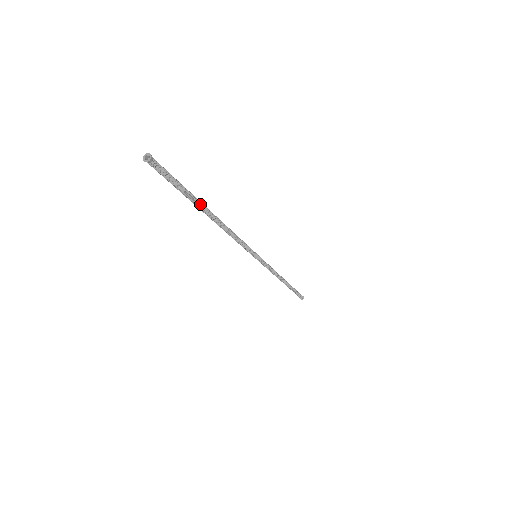
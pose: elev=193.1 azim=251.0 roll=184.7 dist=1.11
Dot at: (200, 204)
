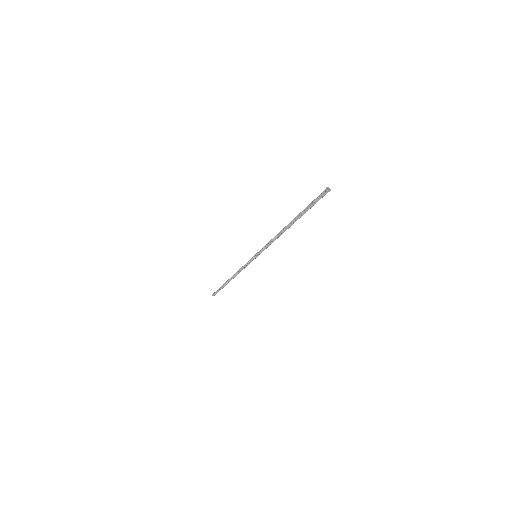
Dot at: (299, 218)
